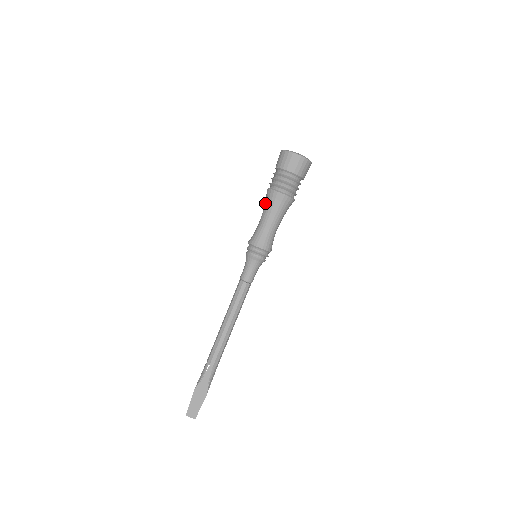
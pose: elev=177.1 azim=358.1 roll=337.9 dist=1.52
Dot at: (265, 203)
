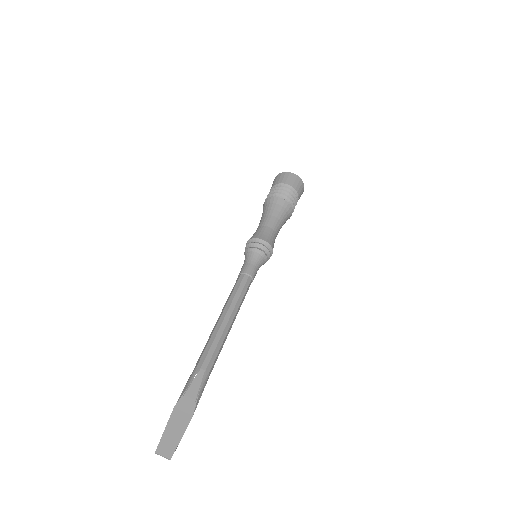
Dot at: (264, 211)
